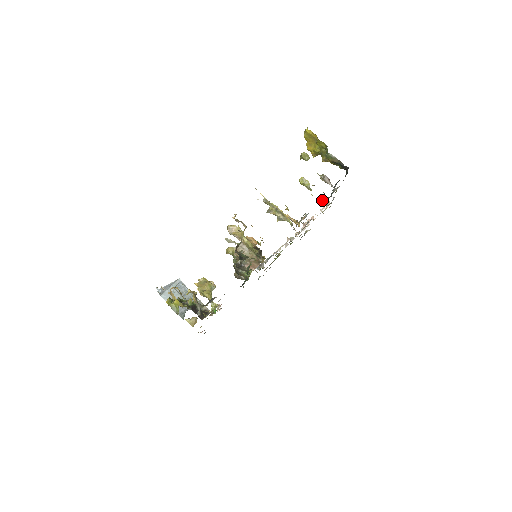
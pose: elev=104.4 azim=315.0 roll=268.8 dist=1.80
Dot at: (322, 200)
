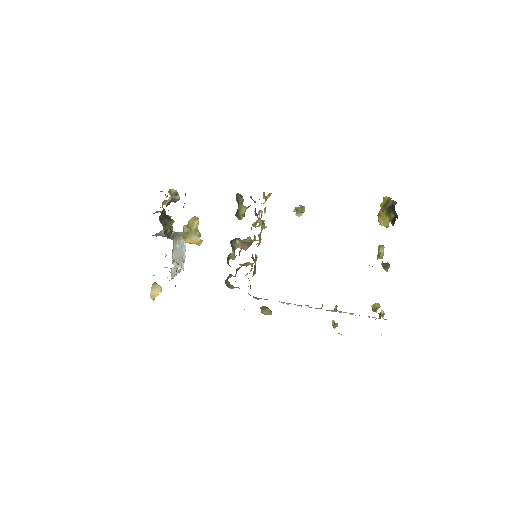
Dot at: (379, 315)
